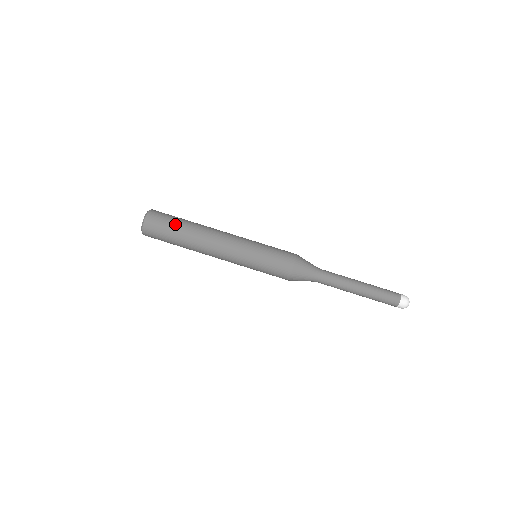
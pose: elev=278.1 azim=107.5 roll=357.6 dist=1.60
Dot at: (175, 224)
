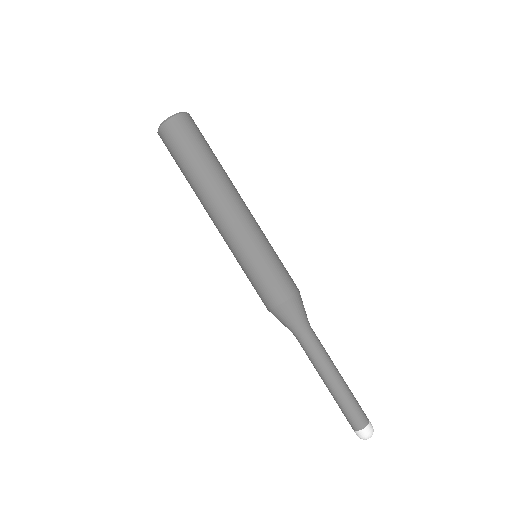
Dot at: (200, 150)
